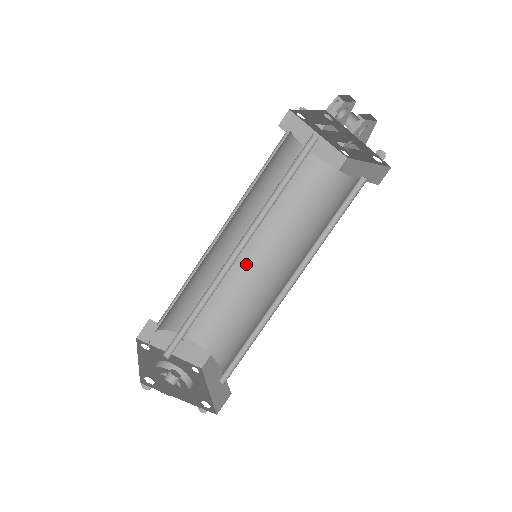
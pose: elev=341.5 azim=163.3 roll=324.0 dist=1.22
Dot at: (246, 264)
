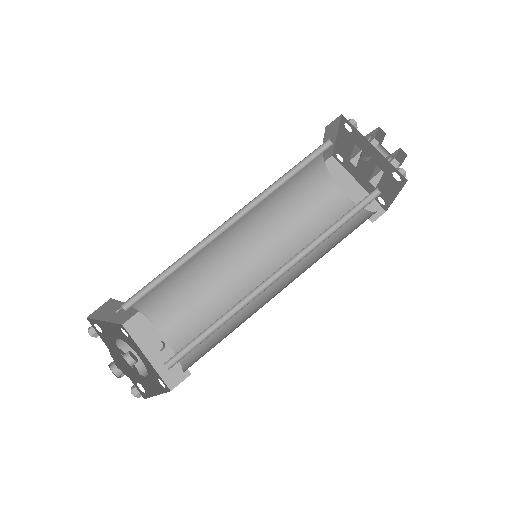
Dot at: (253, 284)
